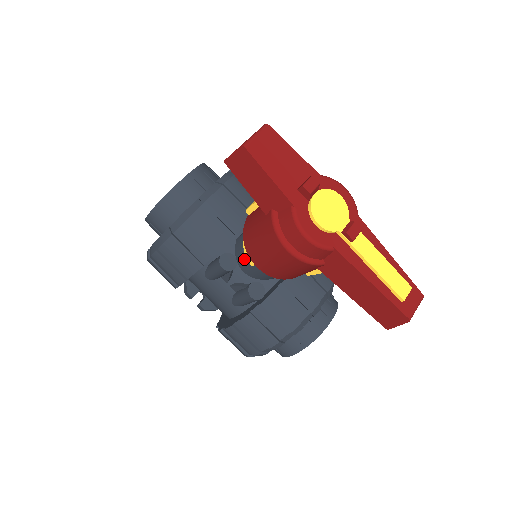
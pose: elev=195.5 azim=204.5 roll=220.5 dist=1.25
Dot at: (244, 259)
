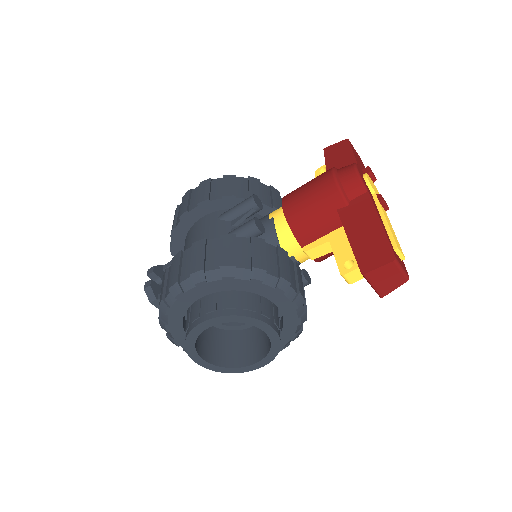
Dot at: (266, 216)
